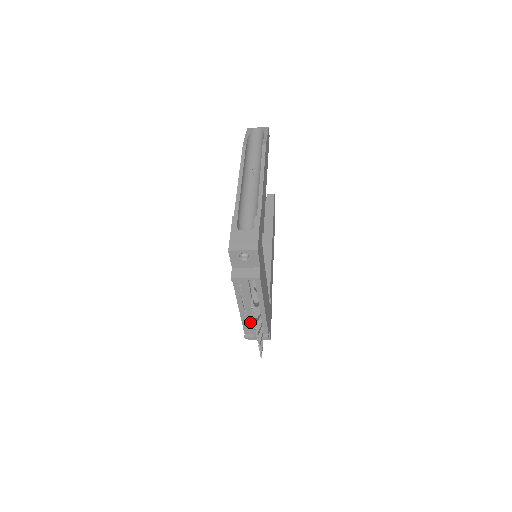
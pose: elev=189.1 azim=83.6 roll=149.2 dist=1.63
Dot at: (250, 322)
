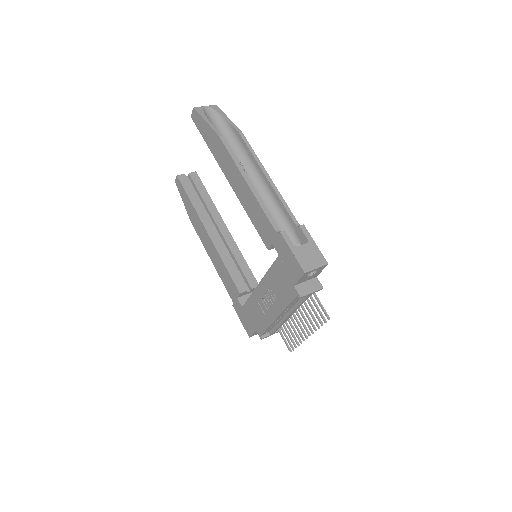
Dot at: (275, 324)
